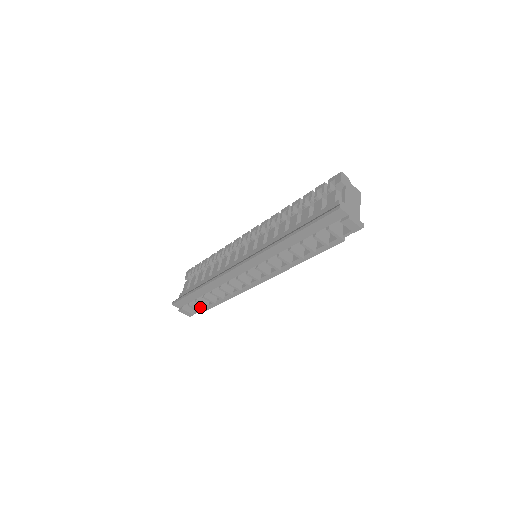
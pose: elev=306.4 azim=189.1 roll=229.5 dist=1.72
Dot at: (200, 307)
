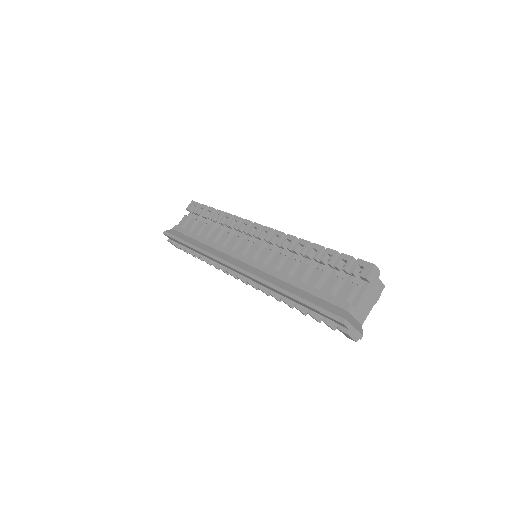
Dot at: occluded
